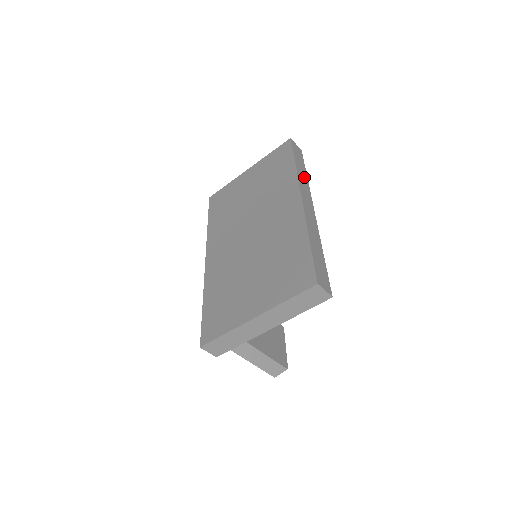
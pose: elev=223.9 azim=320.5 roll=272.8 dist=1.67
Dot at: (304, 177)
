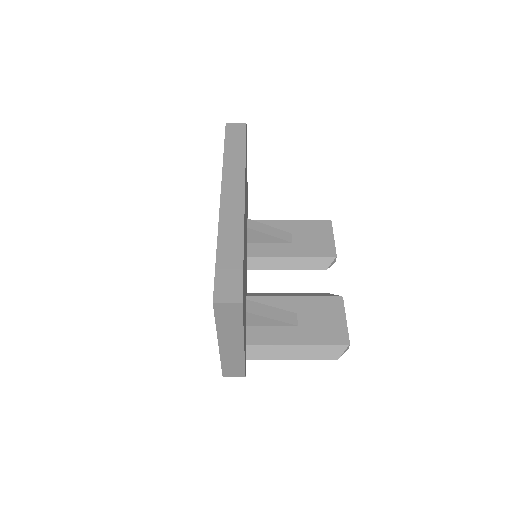
Dot at: (238, 161)
